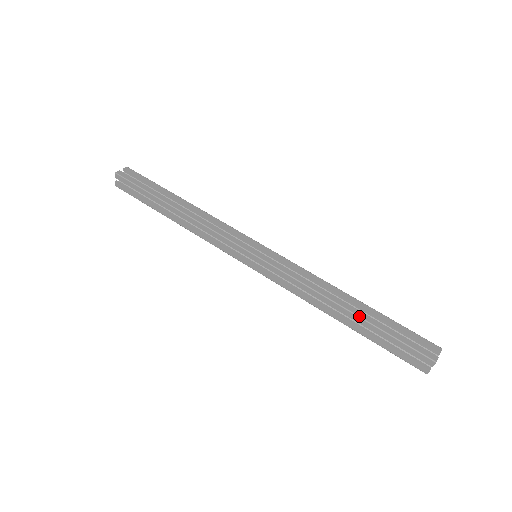
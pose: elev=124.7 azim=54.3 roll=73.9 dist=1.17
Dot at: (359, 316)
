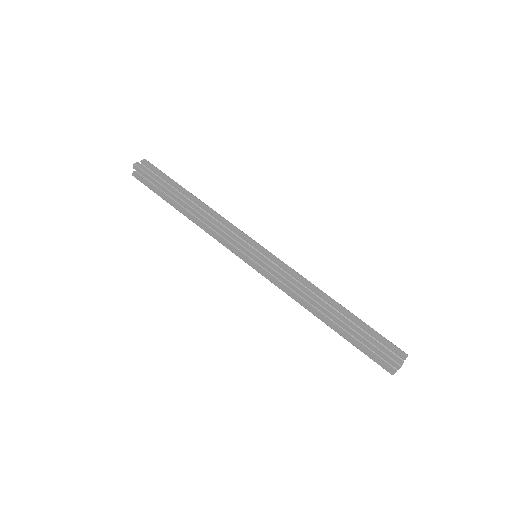
Dot at: (341, 320)
